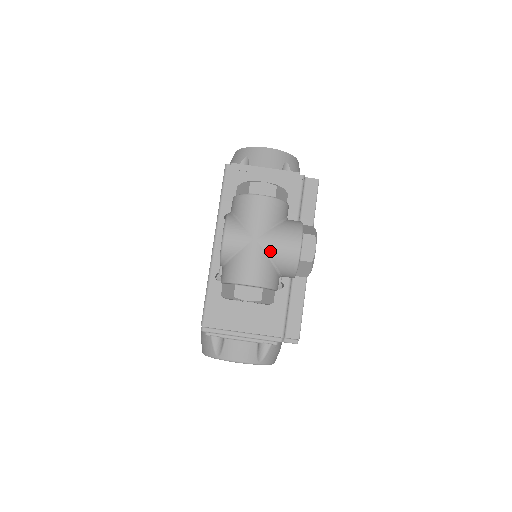
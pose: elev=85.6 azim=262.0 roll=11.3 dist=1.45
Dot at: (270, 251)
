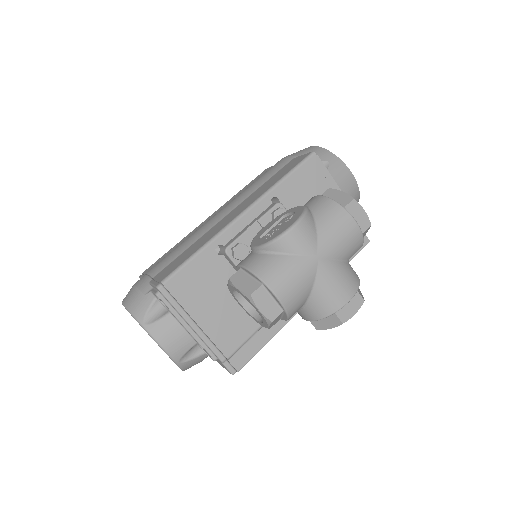
Dot at: (320, 281)
